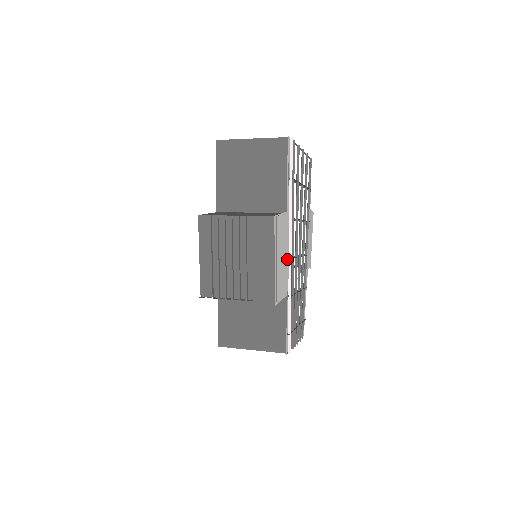
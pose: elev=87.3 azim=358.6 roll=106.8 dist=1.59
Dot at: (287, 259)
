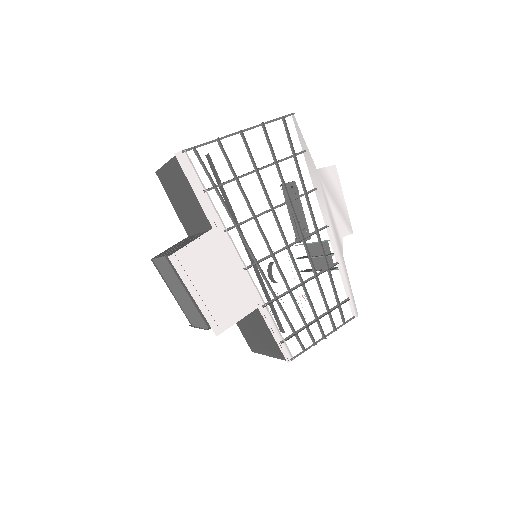
Dot at: (241, 272)
